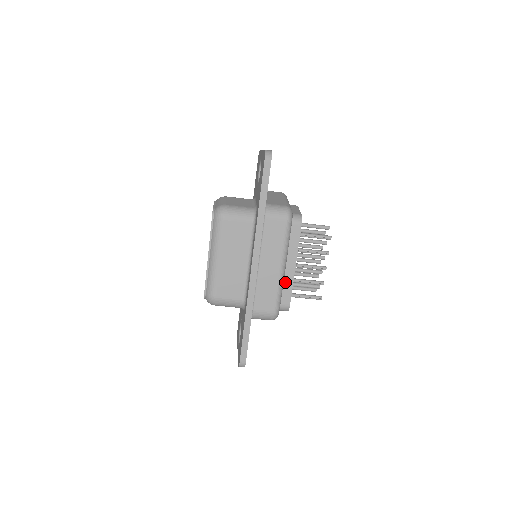
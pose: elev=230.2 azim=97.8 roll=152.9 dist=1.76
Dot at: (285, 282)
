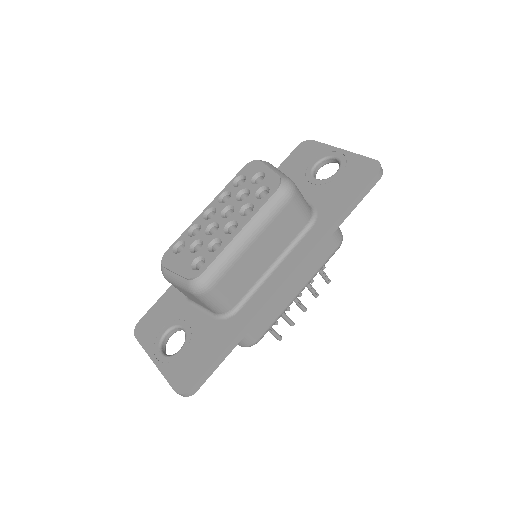
Dot at: occluded
